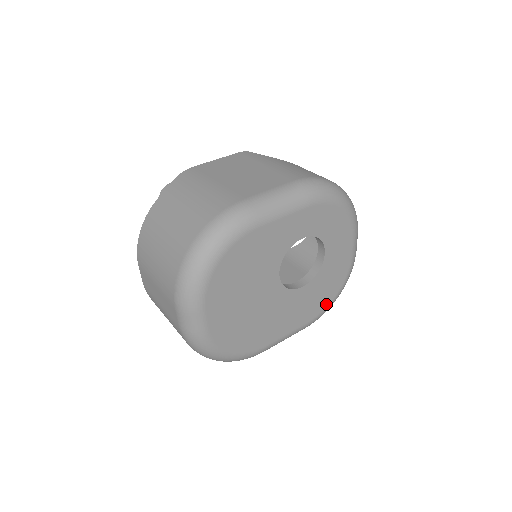
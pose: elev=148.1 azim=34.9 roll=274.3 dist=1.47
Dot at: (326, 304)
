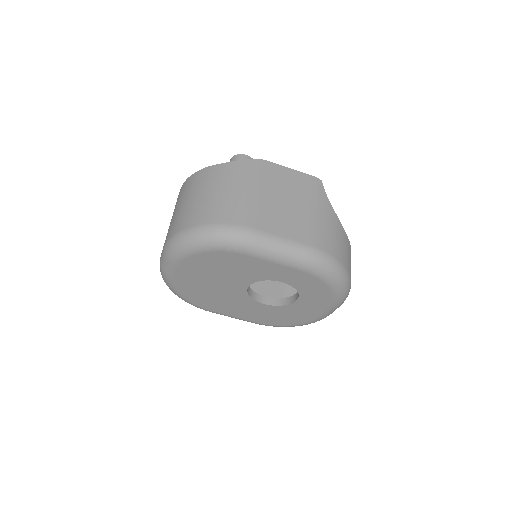
Dot at: (278, 324)
